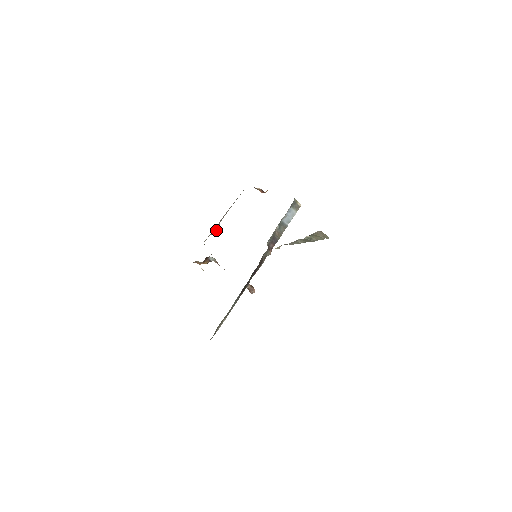
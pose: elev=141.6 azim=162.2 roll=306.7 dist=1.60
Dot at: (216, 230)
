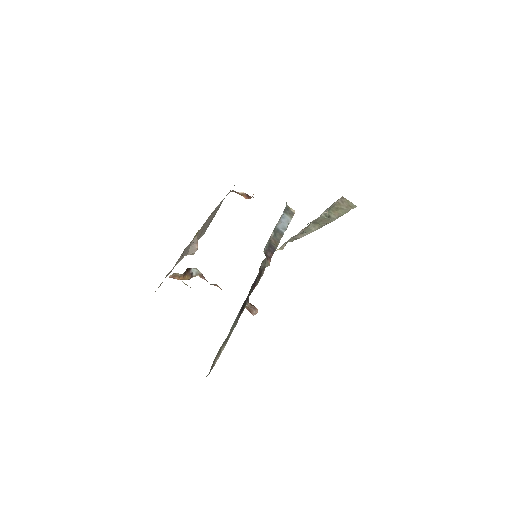
Dot at: (194, 246)
